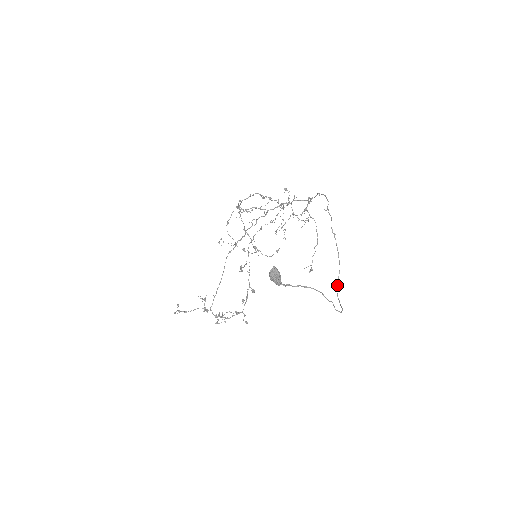
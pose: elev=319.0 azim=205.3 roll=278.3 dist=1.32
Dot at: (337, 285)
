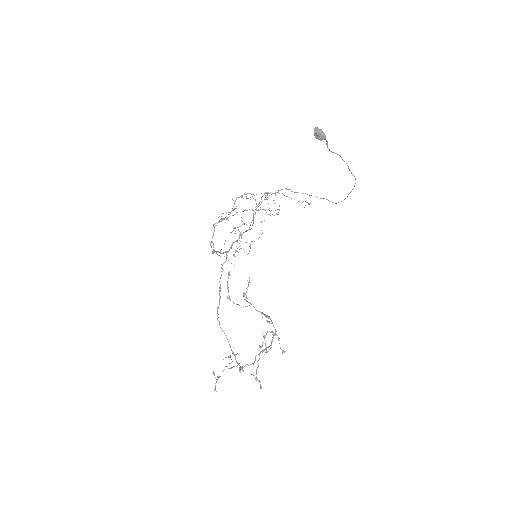
Dot at: occluded
